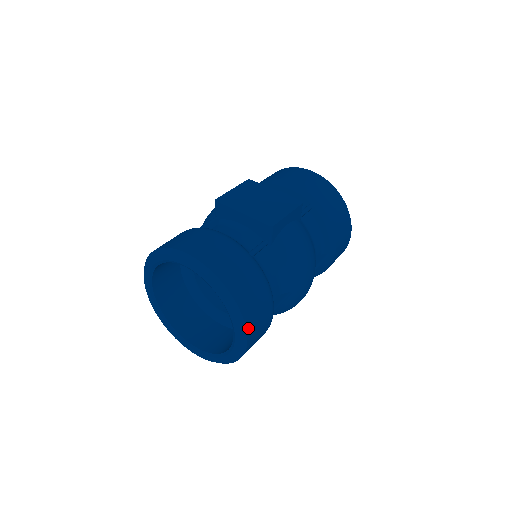
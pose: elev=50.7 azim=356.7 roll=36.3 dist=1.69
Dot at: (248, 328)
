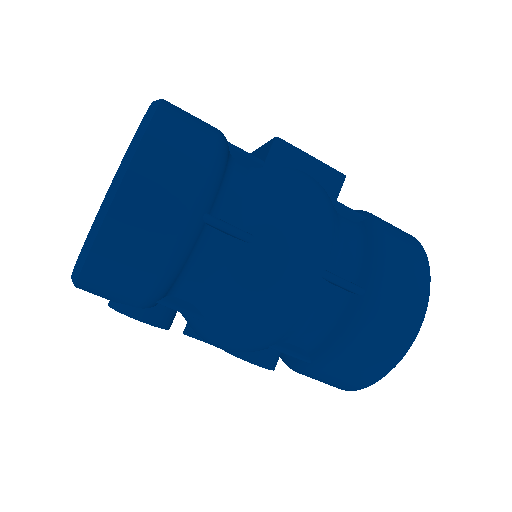
Dot at: (141, 154)
